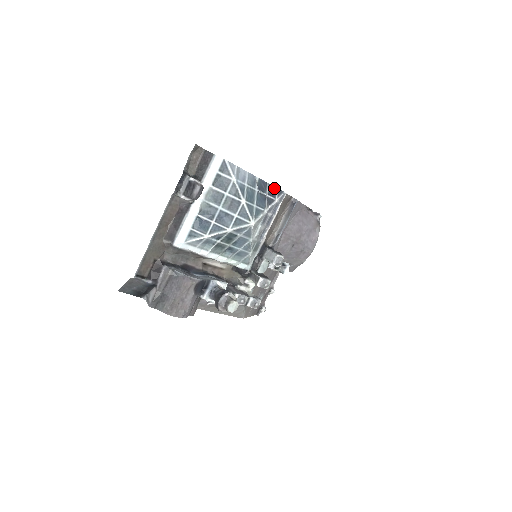
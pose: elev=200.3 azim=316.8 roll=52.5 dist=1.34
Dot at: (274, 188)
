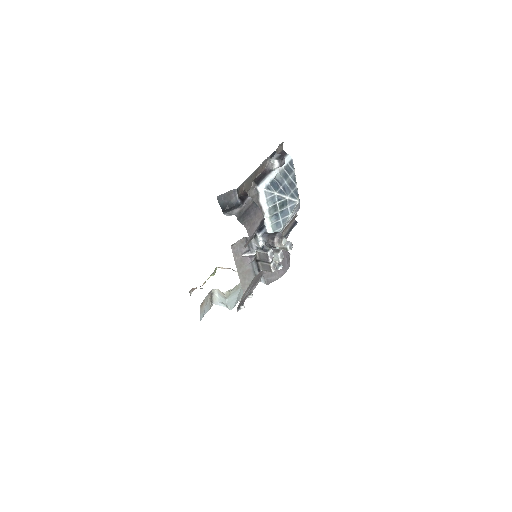
Dot at: occluded
